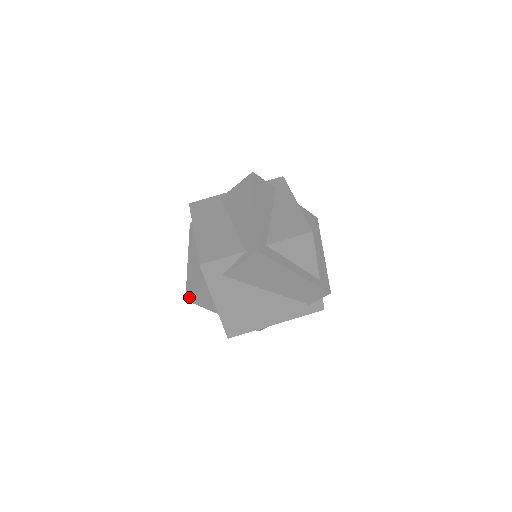
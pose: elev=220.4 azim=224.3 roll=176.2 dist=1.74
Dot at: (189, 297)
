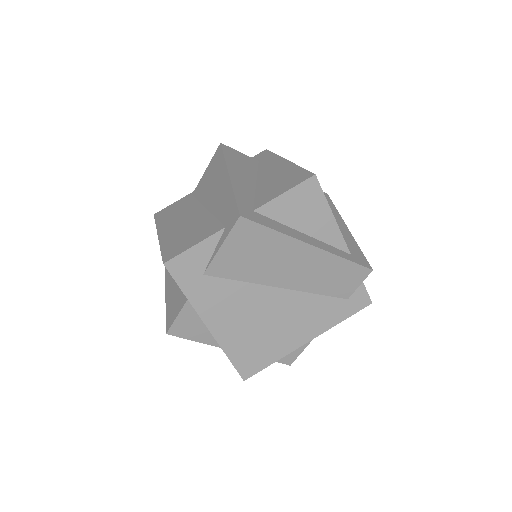
Dot at: (169, 327)
